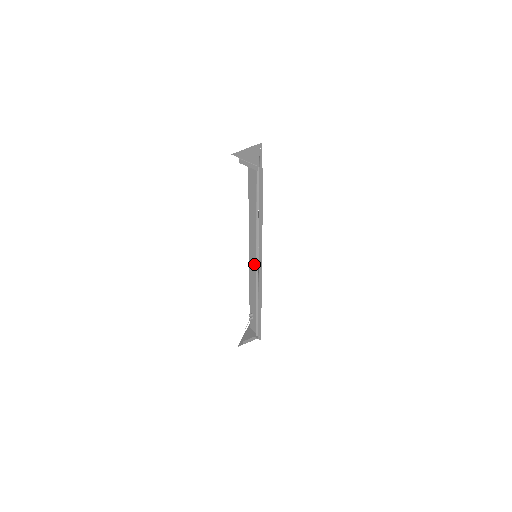
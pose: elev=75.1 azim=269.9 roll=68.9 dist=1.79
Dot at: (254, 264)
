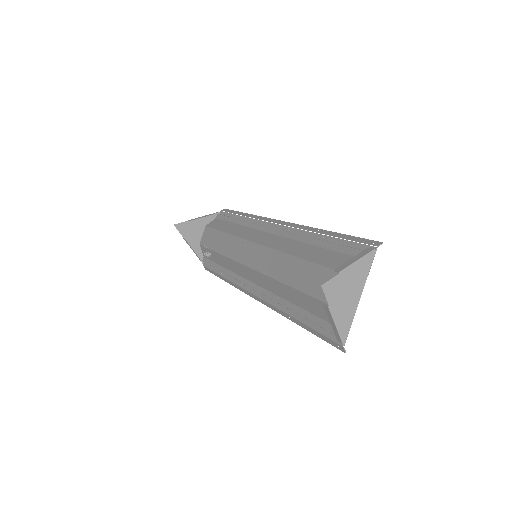
Dot at: (248, 277)
